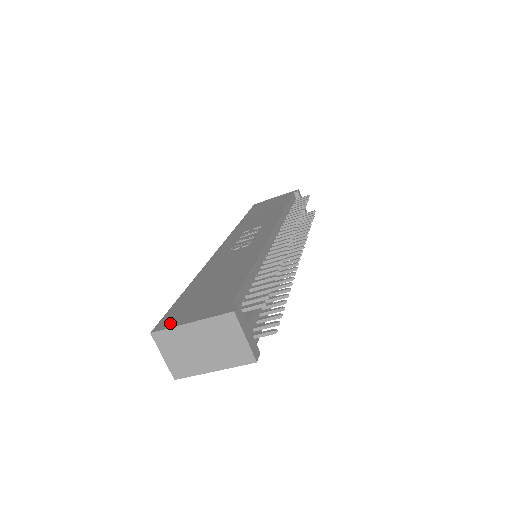
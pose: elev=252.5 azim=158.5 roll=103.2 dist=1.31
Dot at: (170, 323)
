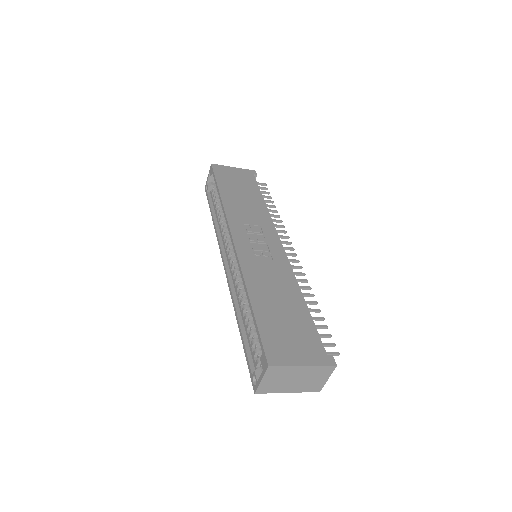
Dot at: (281, 359)
